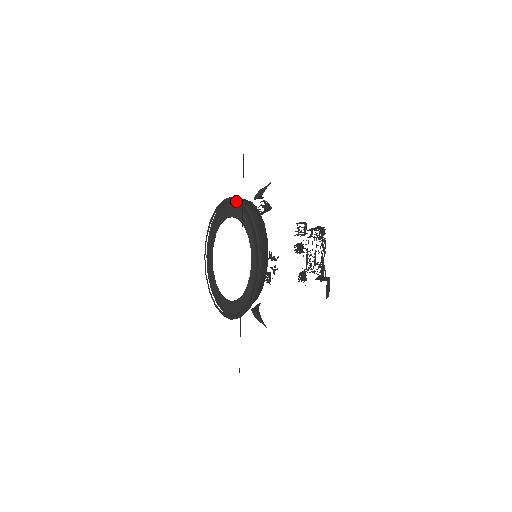
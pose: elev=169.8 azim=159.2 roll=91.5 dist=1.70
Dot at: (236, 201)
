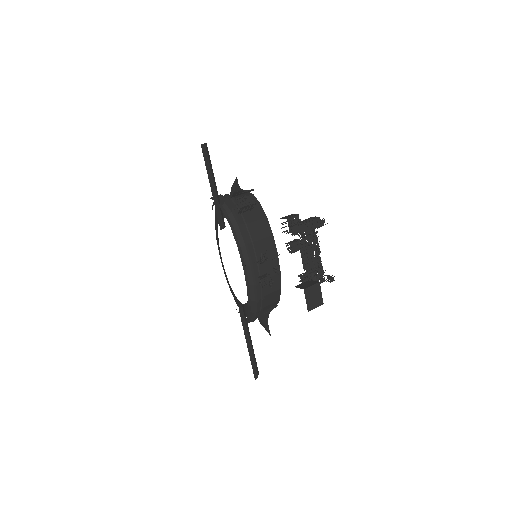
Dot at: (221, 200)
